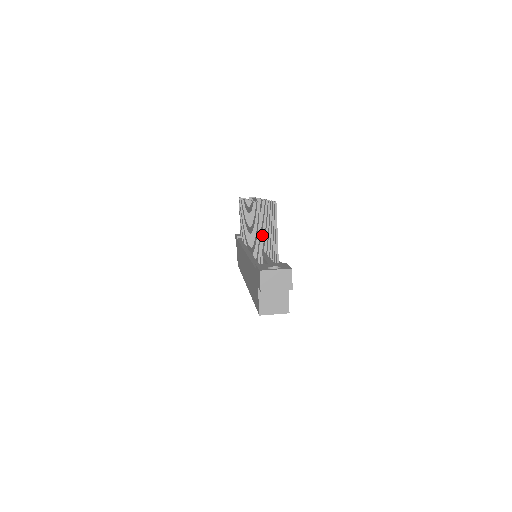
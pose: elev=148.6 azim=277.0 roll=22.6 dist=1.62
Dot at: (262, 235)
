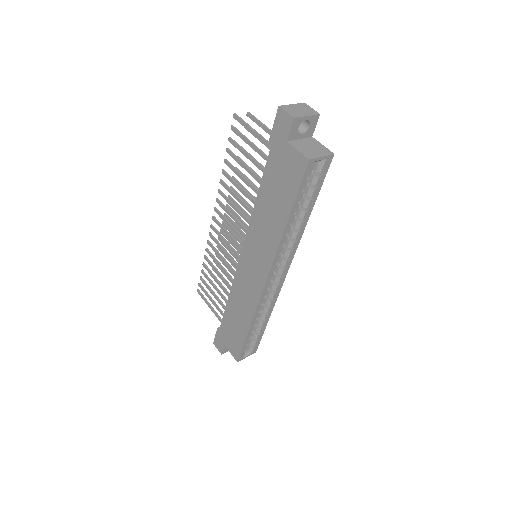
Dot at: occluded
